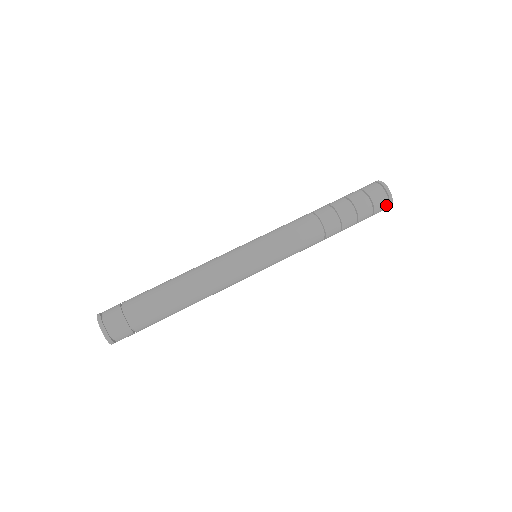
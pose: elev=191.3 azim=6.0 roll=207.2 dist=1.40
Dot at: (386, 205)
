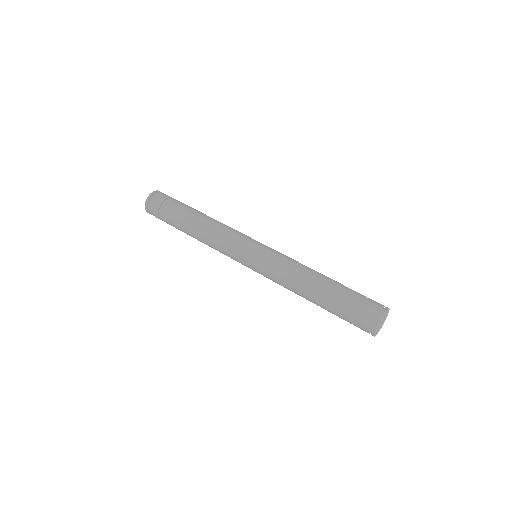
Dot at: occluded
